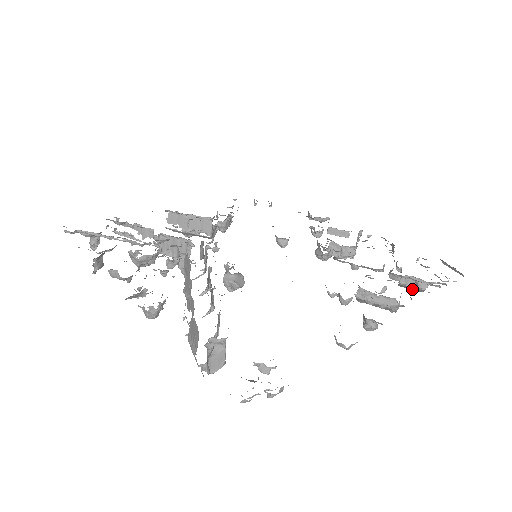
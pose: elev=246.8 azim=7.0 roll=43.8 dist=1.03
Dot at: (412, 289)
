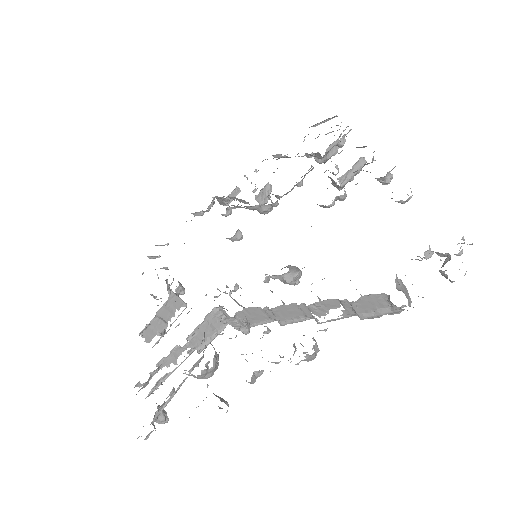
Dot at: (336, 153)
